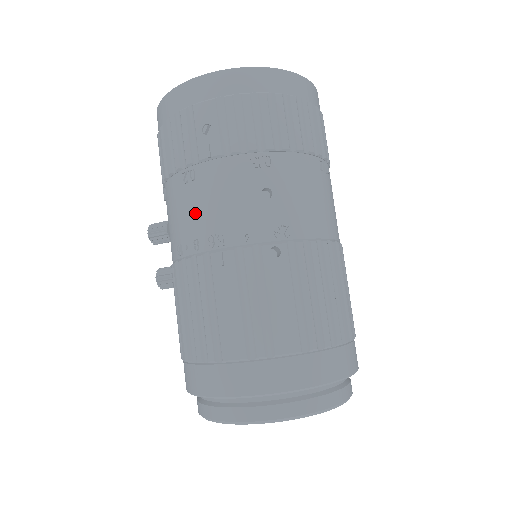
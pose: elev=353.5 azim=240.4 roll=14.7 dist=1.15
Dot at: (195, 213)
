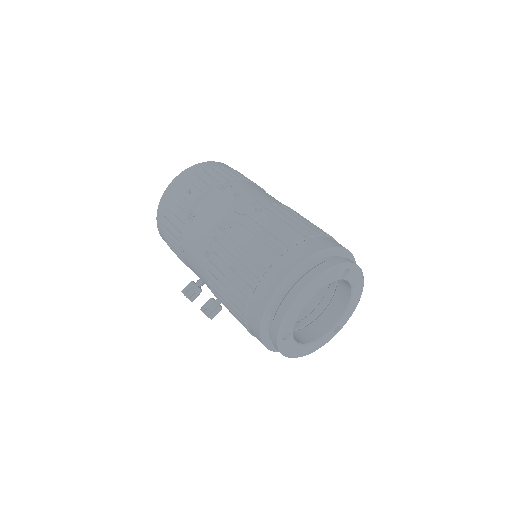
Dot at: (205, 227)
